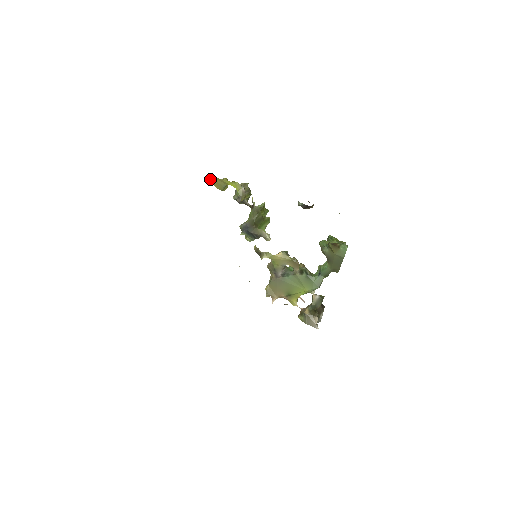
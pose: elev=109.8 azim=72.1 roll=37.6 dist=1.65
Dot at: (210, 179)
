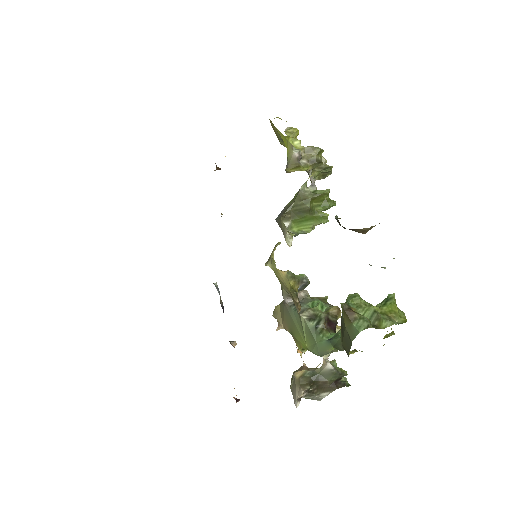
Dot at: occluded
